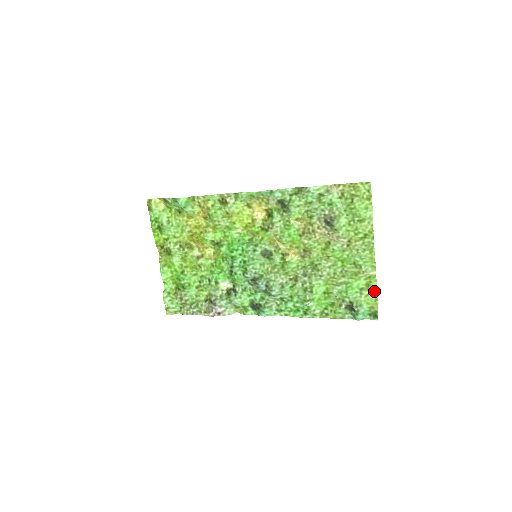
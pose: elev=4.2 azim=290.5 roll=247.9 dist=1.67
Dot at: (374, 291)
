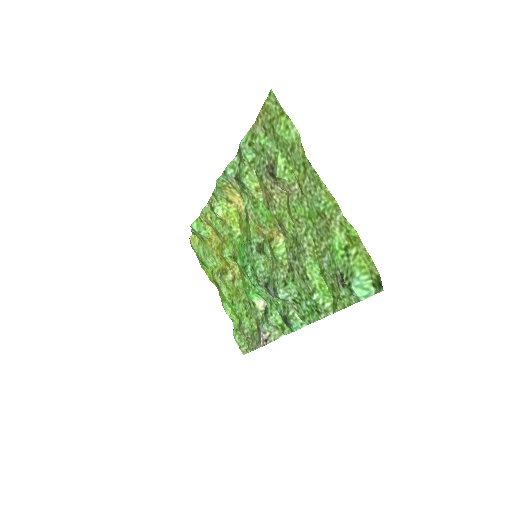
Dot at: (359, 244)
